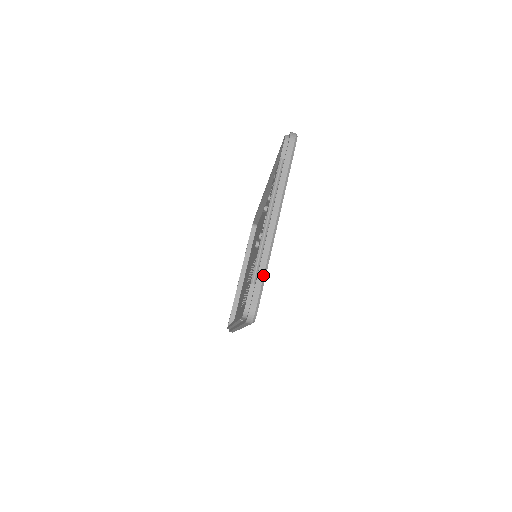
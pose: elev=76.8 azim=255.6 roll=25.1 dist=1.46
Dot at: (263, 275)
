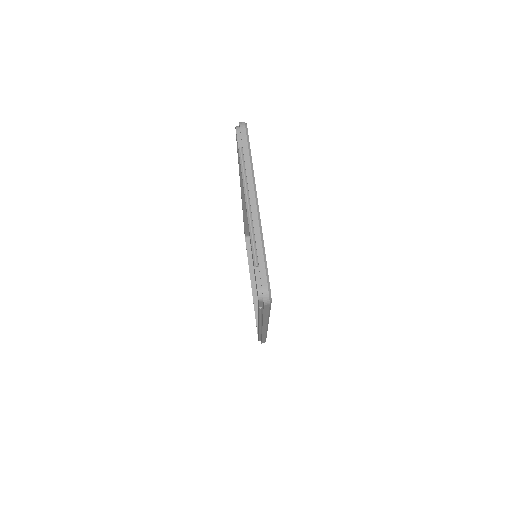
Dot at: (263, 255)
